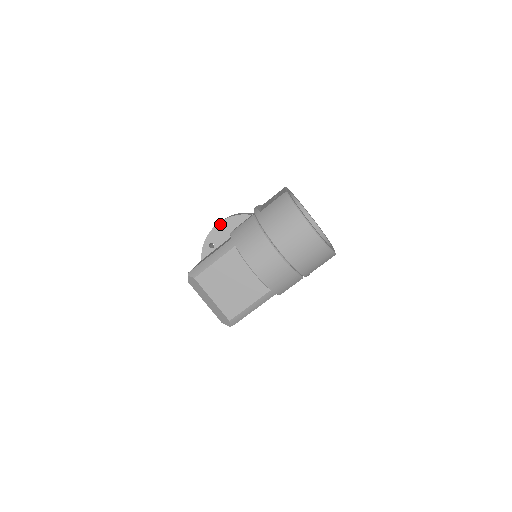
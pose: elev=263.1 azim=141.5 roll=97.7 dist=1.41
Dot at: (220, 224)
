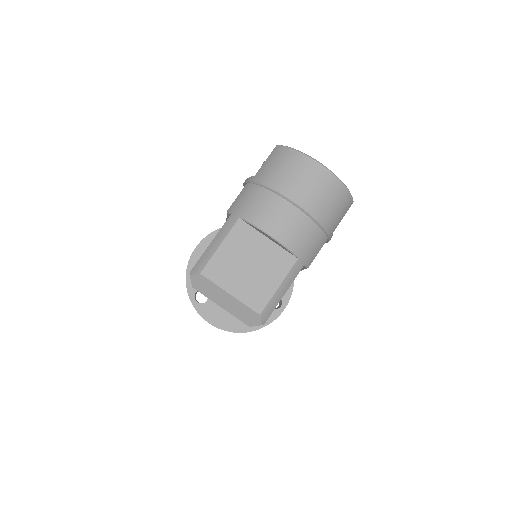
Dot at: (199, 246)
